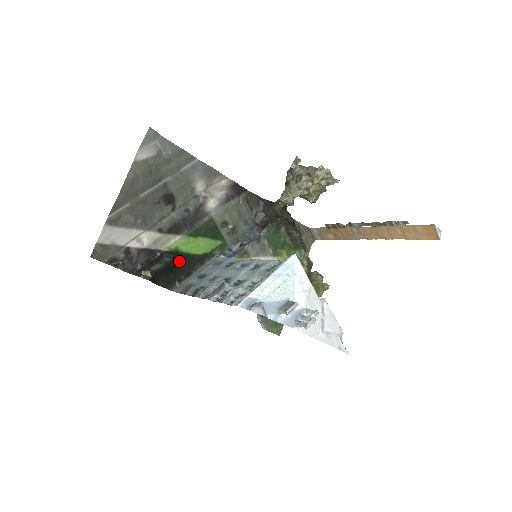
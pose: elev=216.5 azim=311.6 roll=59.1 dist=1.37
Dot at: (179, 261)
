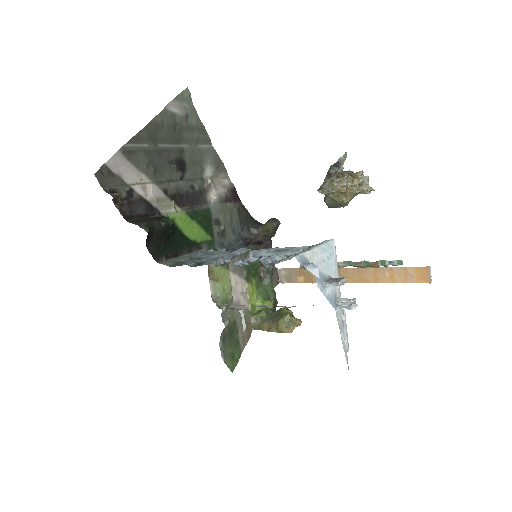
Dot at: (173, 234)
